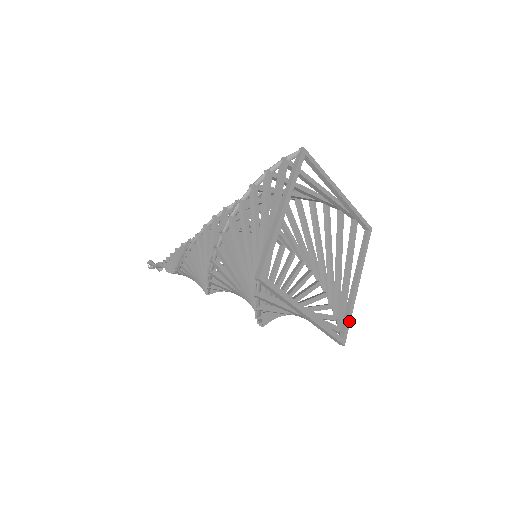
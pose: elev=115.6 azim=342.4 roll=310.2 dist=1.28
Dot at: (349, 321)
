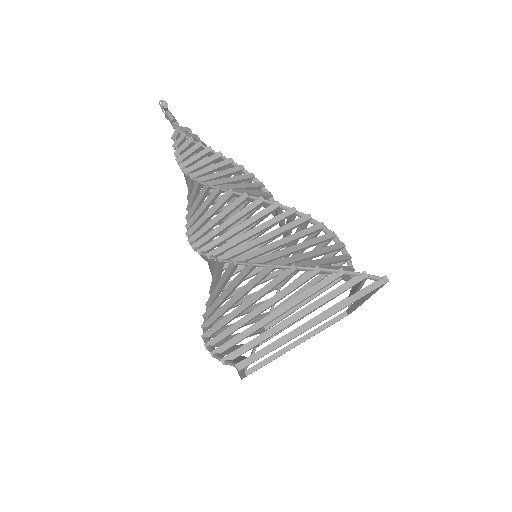
Dot at: occluded
